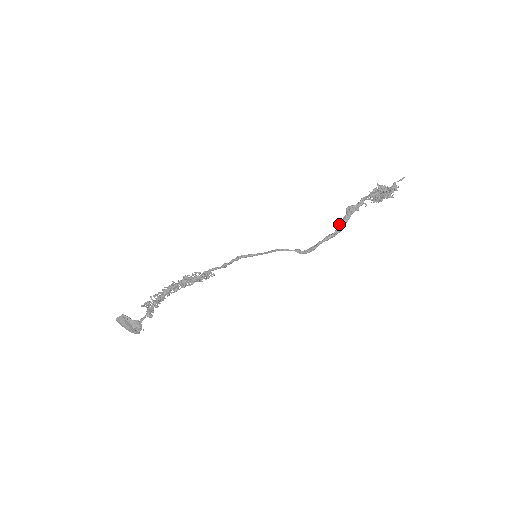
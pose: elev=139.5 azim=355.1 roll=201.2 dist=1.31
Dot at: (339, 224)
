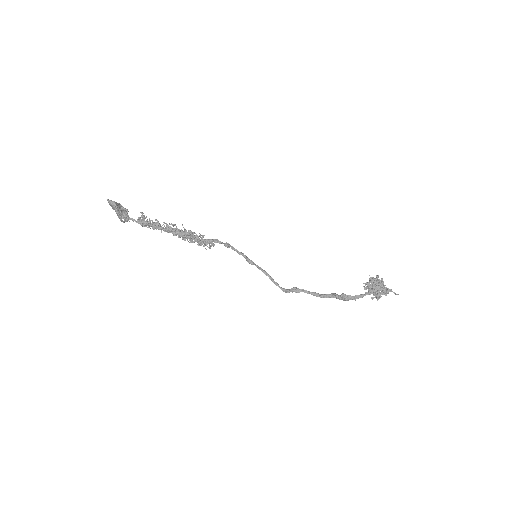
Dot at: (327, 295)
